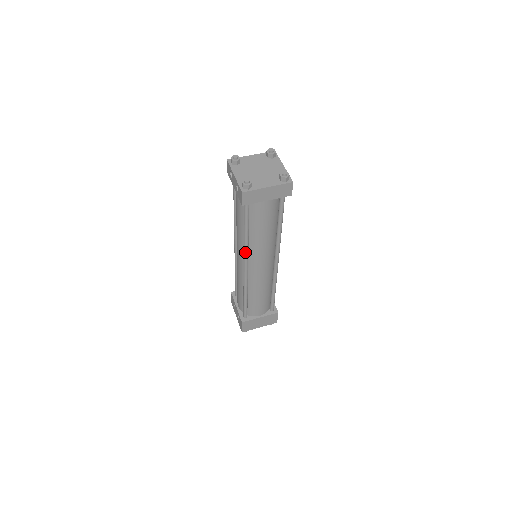
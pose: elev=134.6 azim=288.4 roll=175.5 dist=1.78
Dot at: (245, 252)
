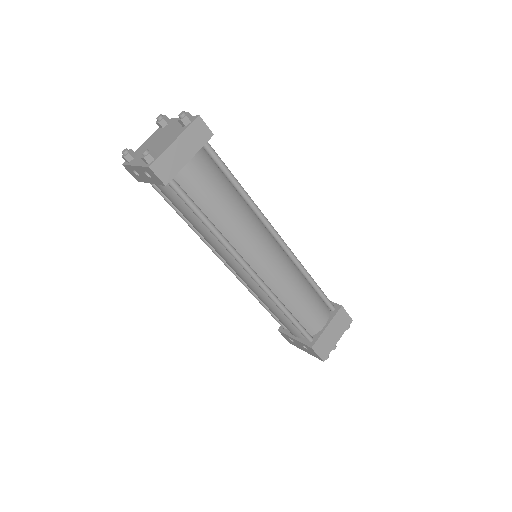
Dot at: (230, 251)
